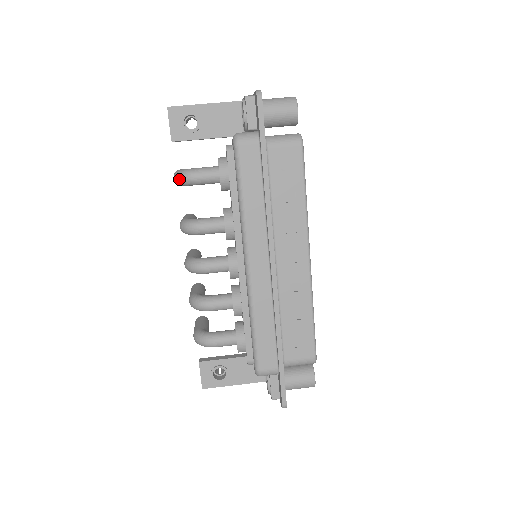
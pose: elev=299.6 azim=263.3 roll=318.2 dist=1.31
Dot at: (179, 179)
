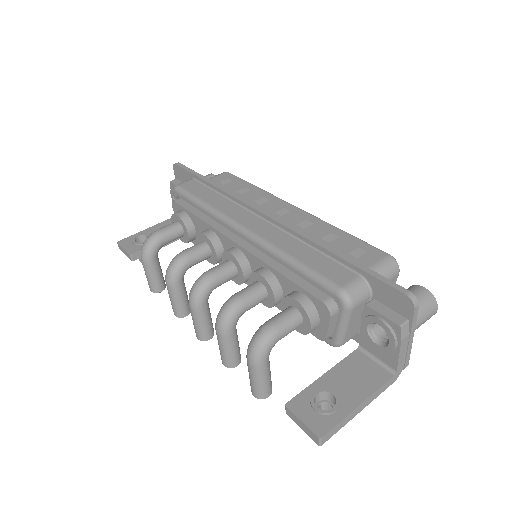
Dot at: (145, 245)
